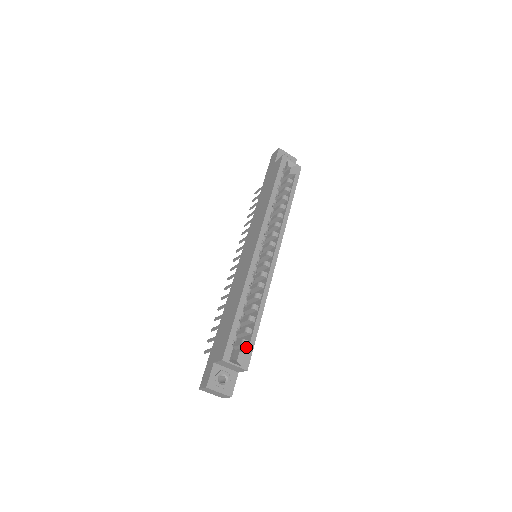
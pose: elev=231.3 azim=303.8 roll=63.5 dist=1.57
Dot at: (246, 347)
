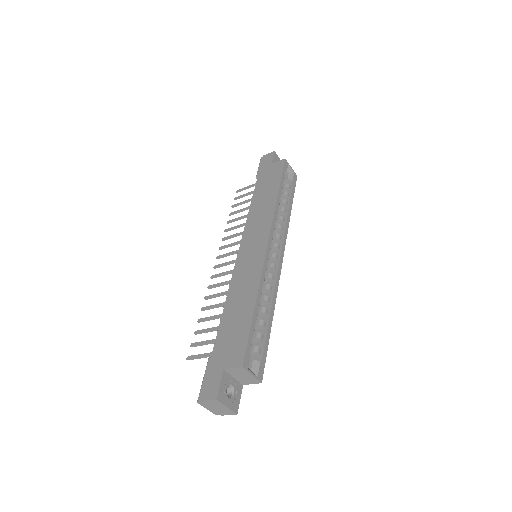
Dot at: (258, 355)
